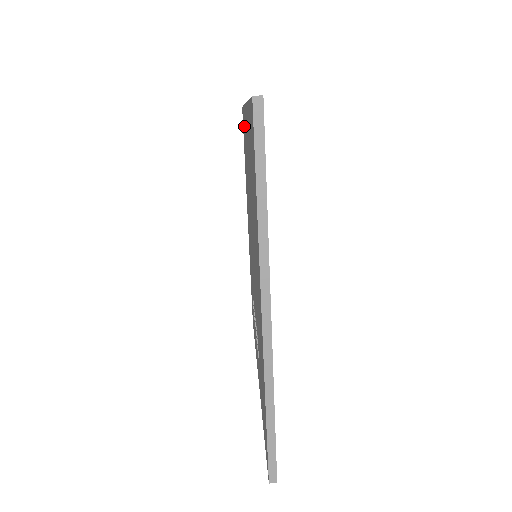
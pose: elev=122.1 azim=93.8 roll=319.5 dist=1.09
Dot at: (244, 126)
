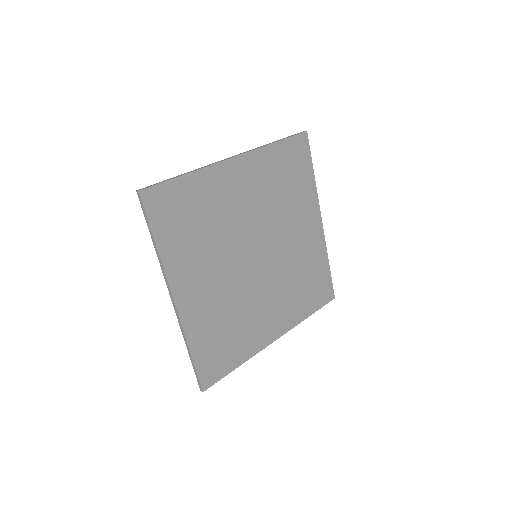
Dot at: occluded
